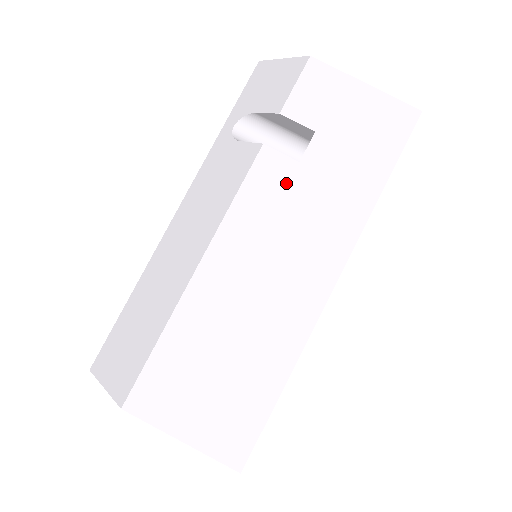
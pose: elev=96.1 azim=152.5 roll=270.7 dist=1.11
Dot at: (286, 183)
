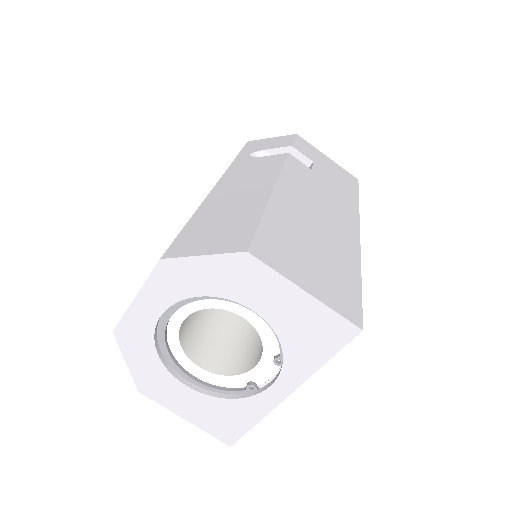
Dot at: (309, 175)
